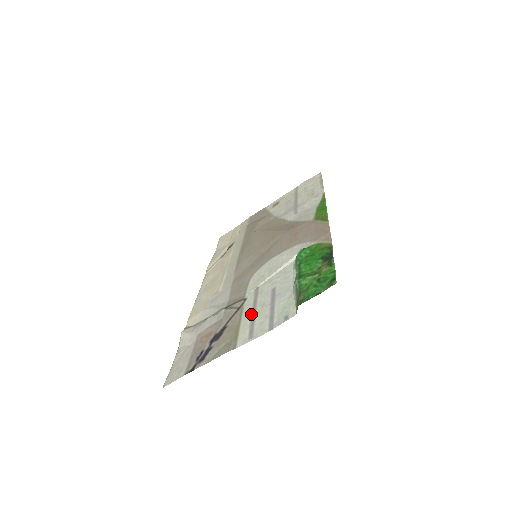
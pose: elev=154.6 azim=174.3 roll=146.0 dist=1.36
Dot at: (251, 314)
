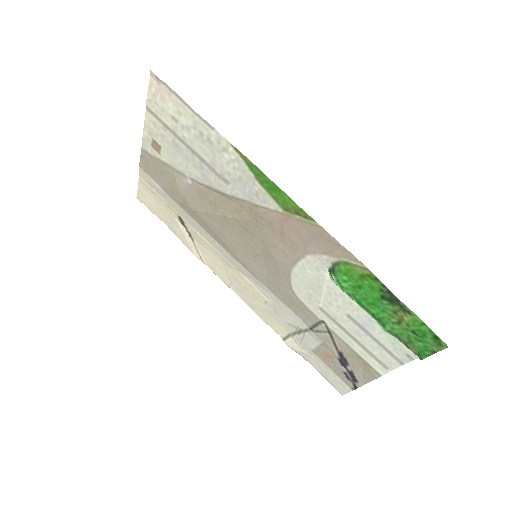
Dot at: (355, 343)
